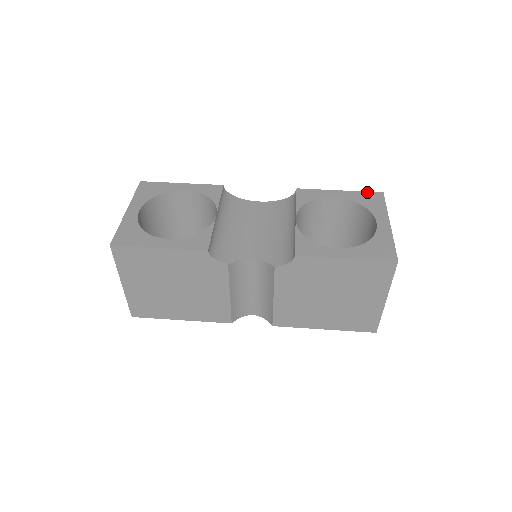
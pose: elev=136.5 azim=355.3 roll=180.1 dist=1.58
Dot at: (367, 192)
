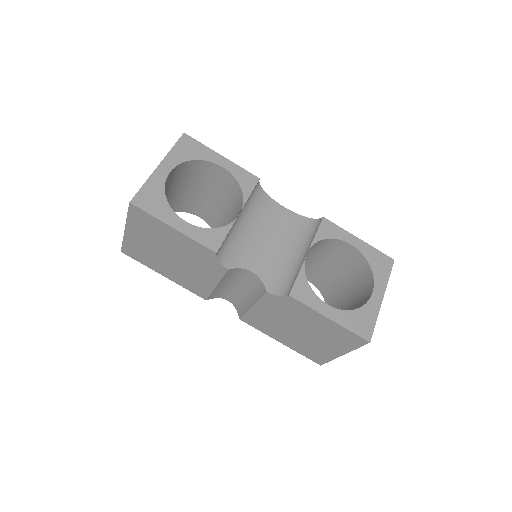
Dot at: (381, 253)
